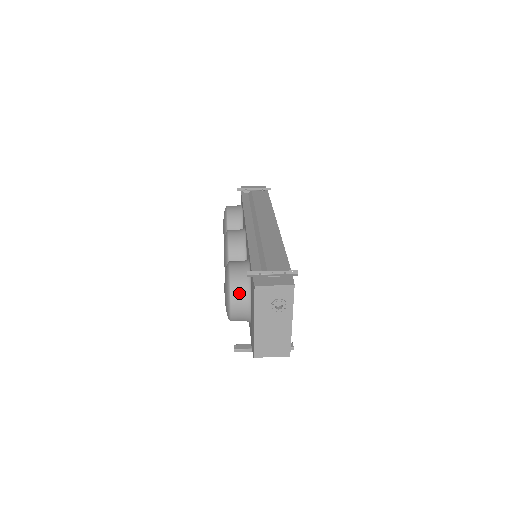
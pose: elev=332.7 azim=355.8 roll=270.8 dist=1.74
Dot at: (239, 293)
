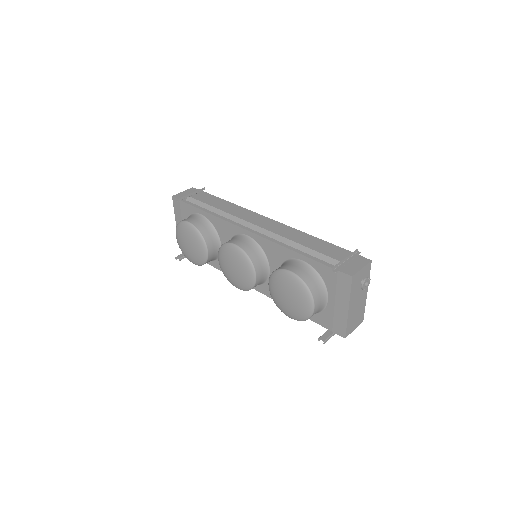
Dot at: (317, 291)
